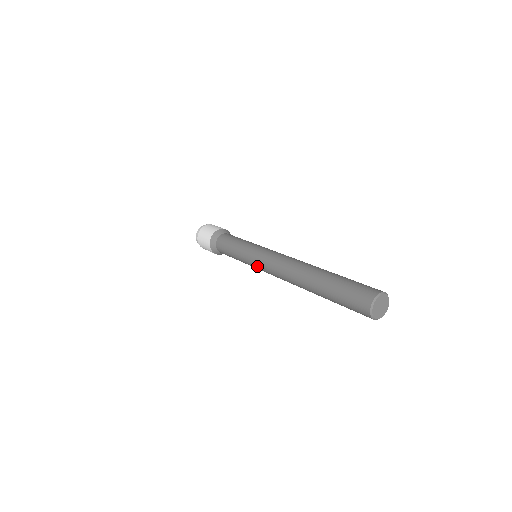
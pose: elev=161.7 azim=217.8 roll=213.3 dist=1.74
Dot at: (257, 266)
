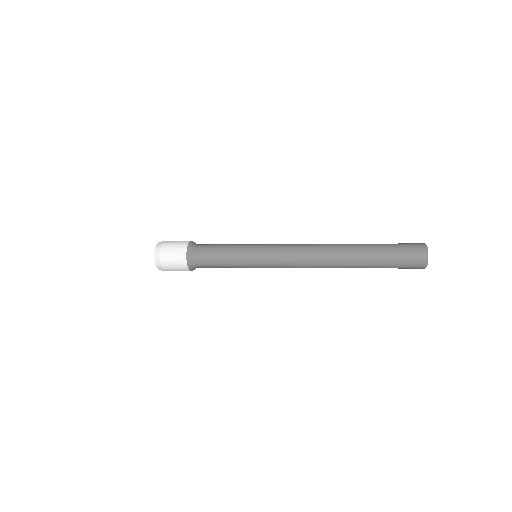
Dot at: (271, 267)
